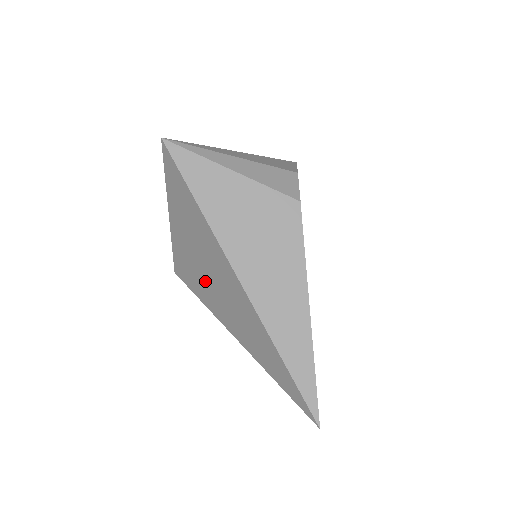
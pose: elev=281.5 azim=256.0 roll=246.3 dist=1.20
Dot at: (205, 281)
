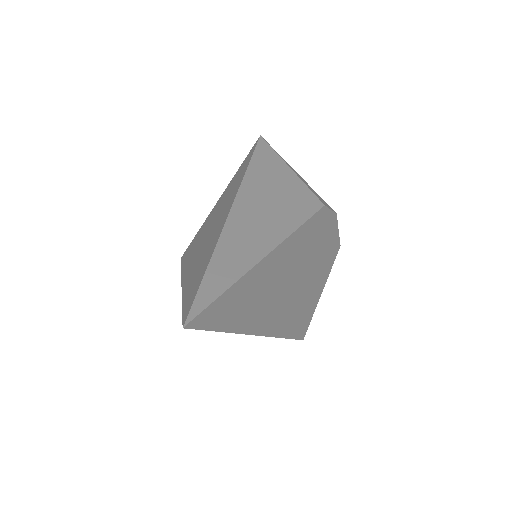
Dot at: (202, 238)
